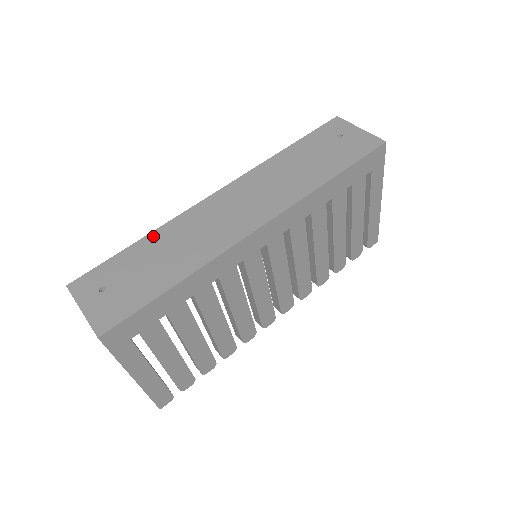
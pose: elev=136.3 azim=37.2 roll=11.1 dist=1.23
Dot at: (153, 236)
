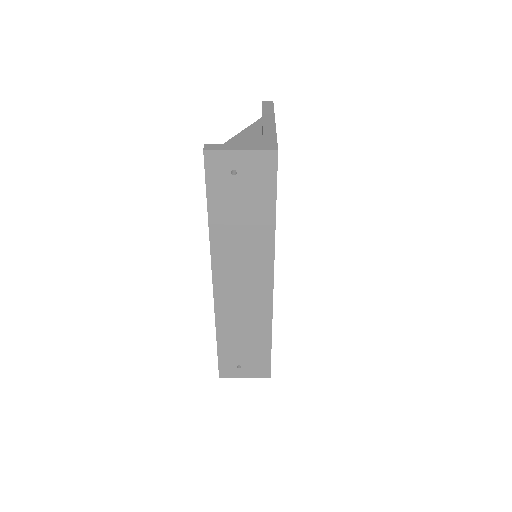
Dot at: (221, 333)
